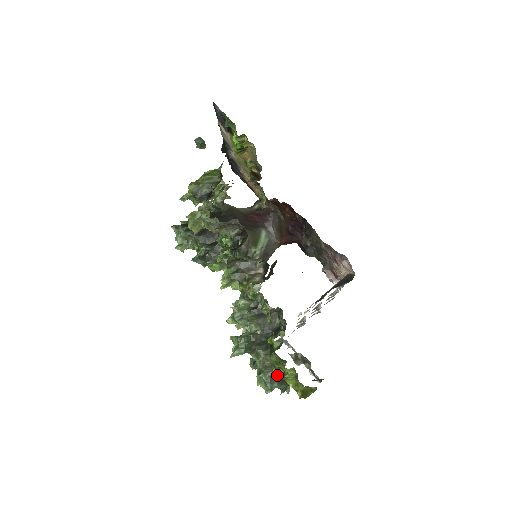
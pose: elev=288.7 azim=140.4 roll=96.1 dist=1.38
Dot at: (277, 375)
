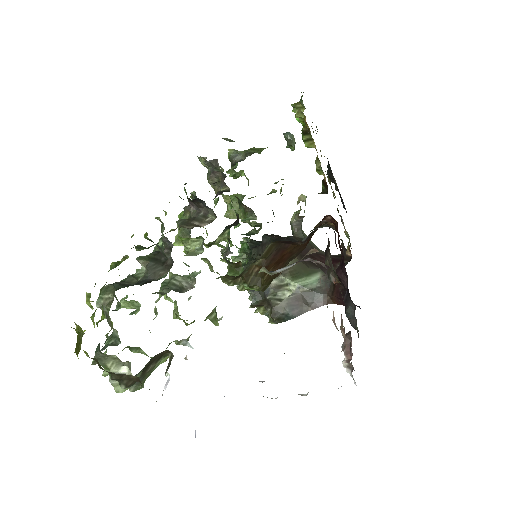
Dot at: (107, 333)
